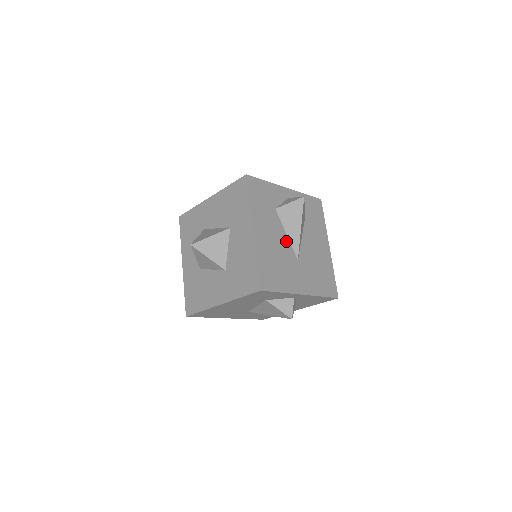
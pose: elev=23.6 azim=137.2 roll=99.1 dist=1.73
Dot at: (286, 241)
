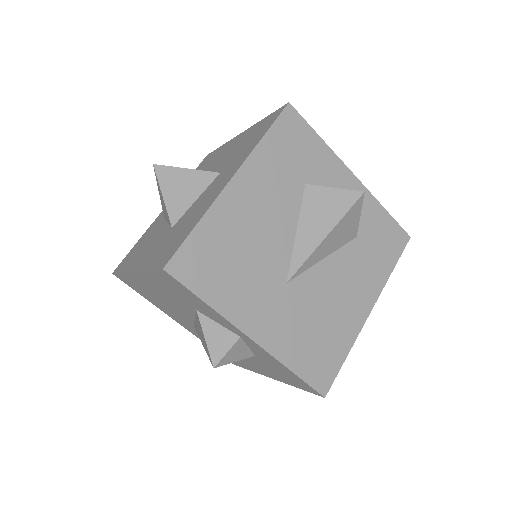
Dot at: (287, 240)
